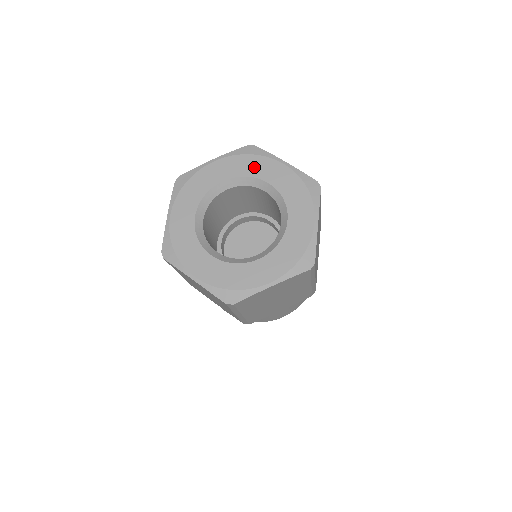
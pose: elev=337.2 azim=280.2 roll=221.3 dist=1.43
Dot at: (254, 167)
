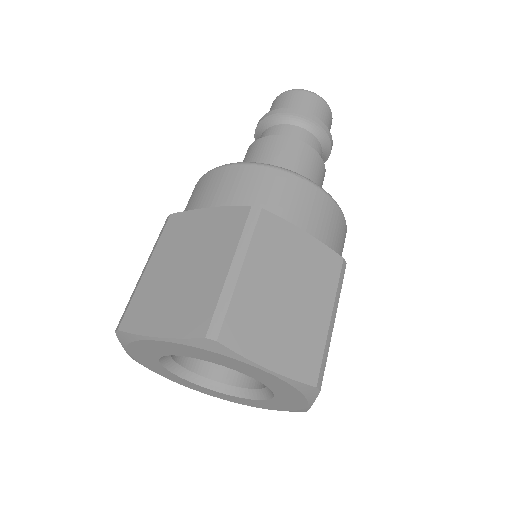
Dot at: (221, 361)
